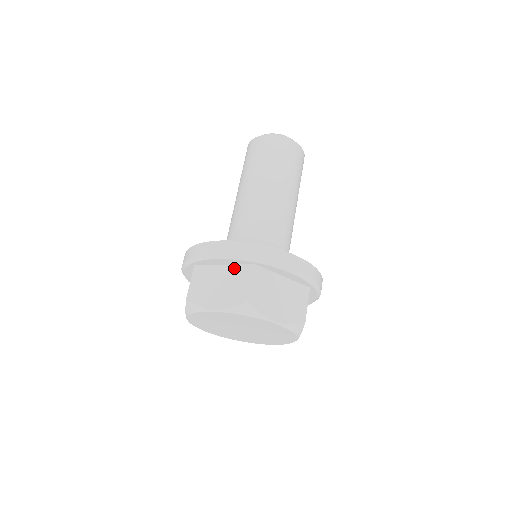
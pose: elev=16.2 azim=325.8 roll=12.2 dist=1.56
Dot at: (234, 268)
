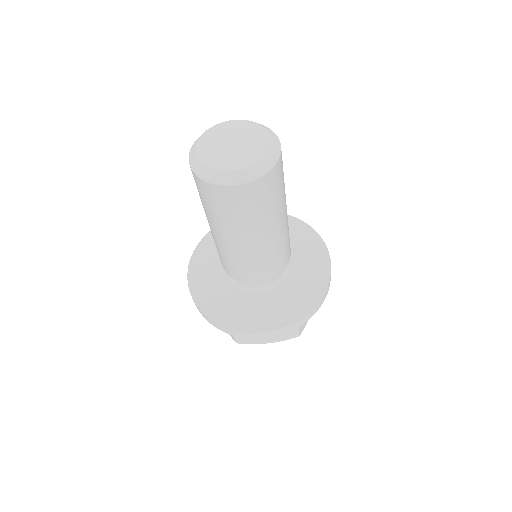
Dot at: occluded
